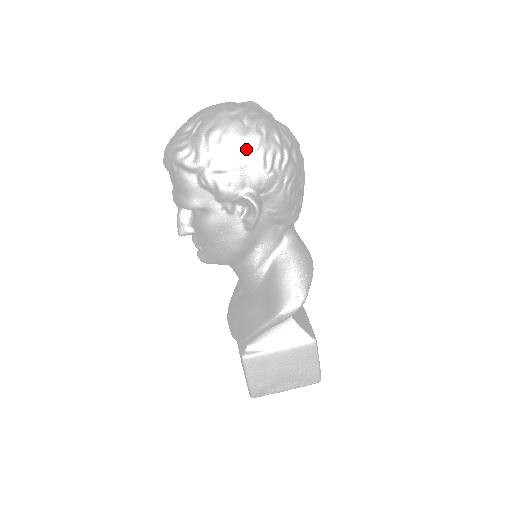
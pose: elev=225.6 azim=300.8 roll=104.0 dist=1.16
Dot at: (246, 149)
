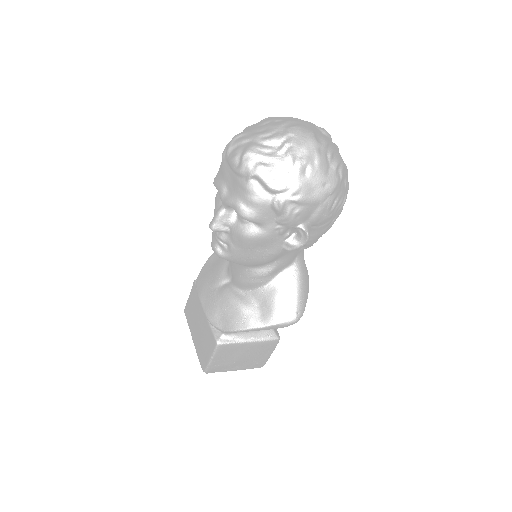
Dot at: (325, 190)
